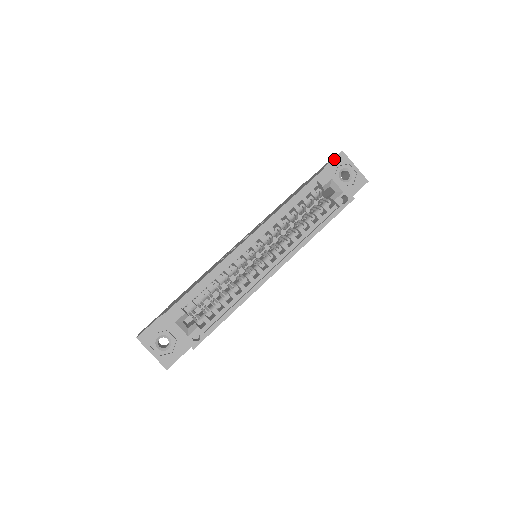
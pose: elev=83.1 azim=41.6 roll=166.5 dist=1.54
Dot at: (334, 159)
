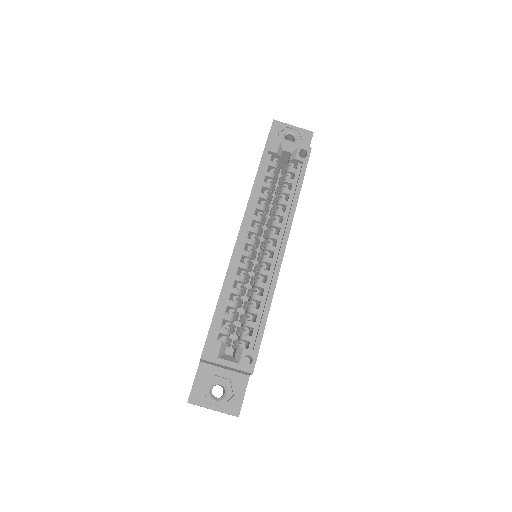
Dot at: (271, 130)
